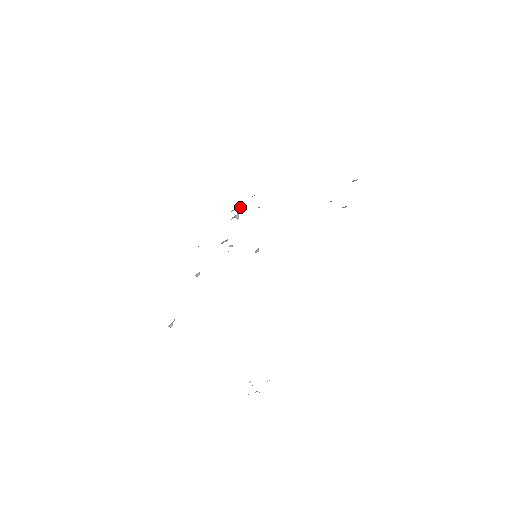
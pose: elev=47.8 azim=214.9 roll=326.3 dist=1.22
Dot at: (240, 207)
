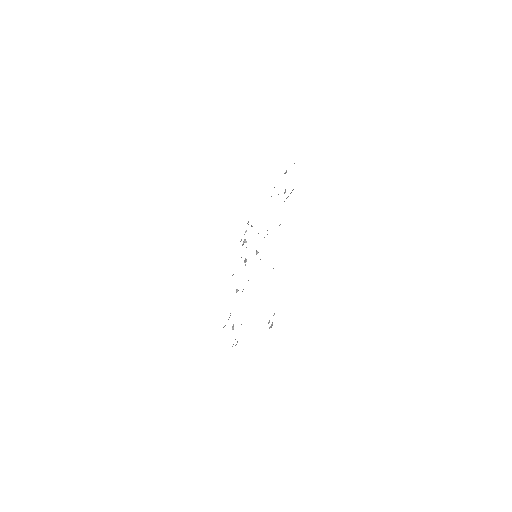
Dot at: (244, 234)
